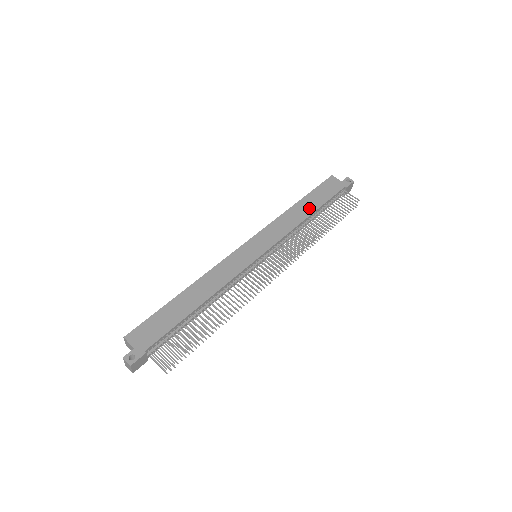
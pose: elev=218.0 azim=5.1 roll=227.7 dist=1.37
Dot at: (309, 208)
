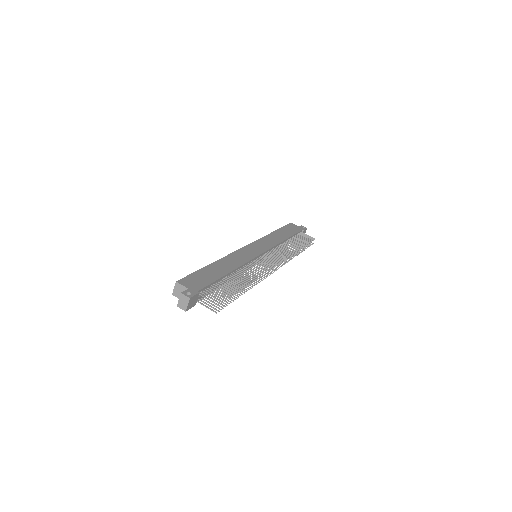
Dot at: (284, 235)
